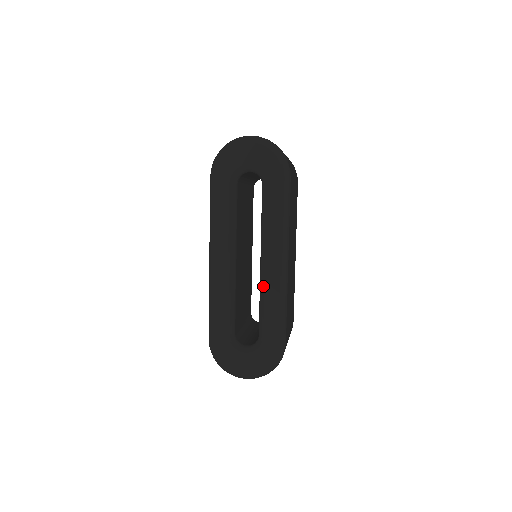
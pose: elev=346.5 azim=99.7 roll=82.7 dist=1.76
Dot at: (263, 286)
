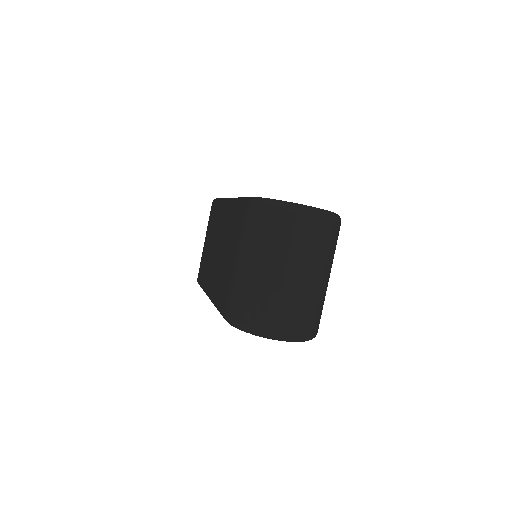
Dot at: occluded
